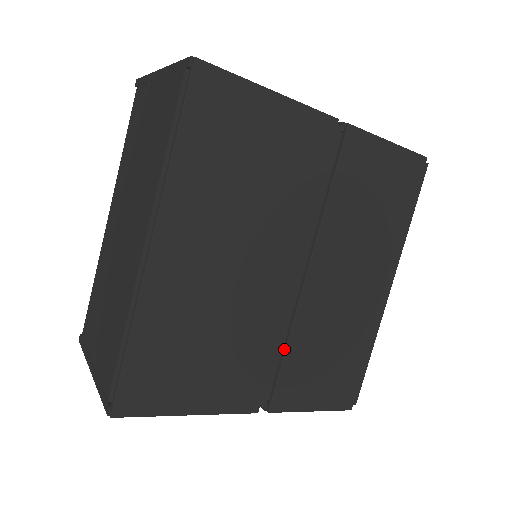
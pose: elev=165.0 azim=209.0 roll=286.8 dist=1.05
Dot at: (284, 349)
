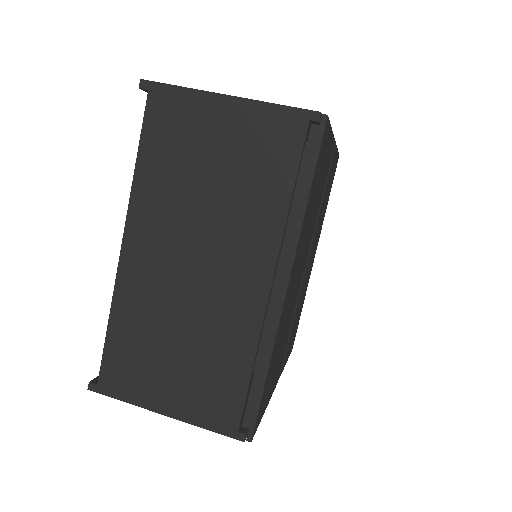
Dot at: occluded
